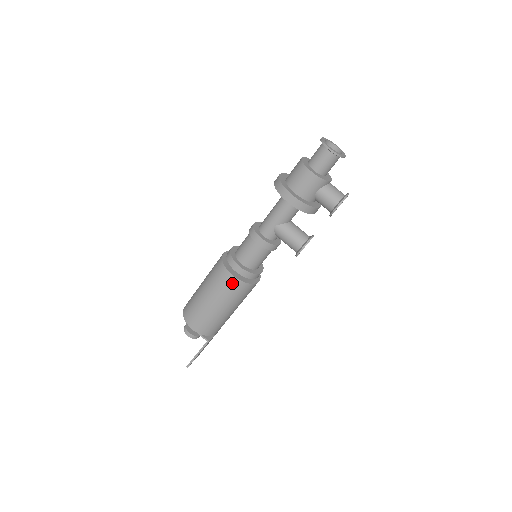
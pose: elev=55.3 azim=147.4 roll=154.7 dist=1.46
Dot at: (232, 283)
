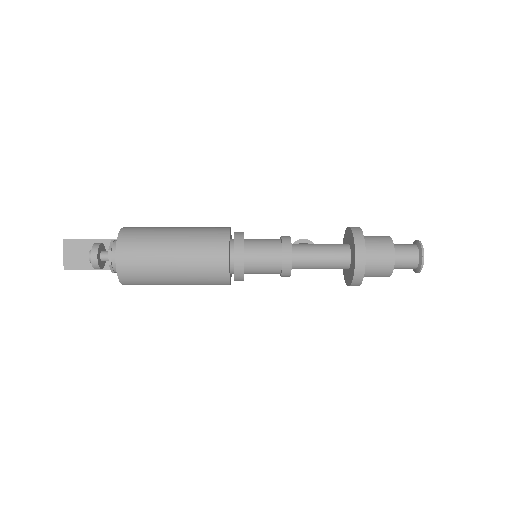
Dot at: occluded
